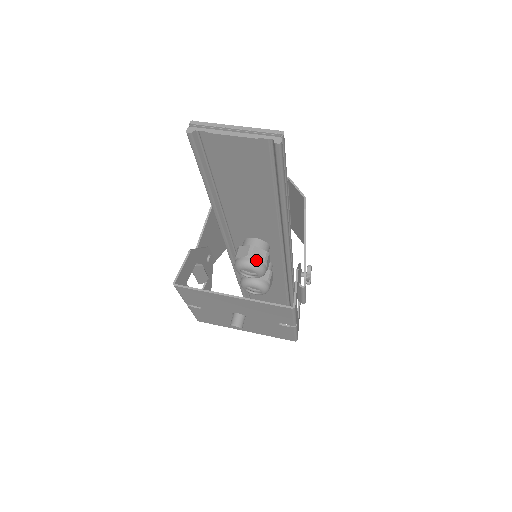
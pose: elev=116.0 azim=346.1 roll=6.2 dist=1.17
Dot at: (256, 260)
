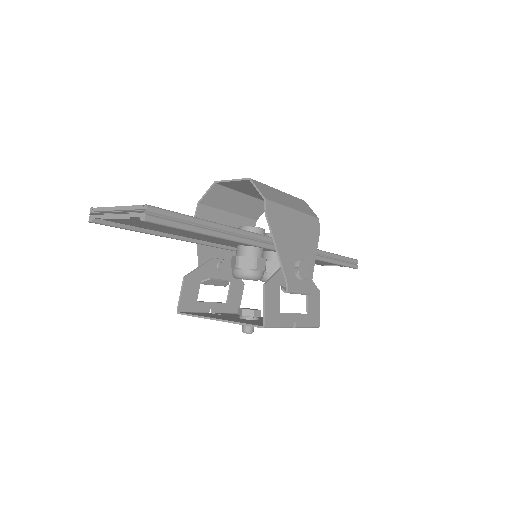
Dot at: (244, 270)
